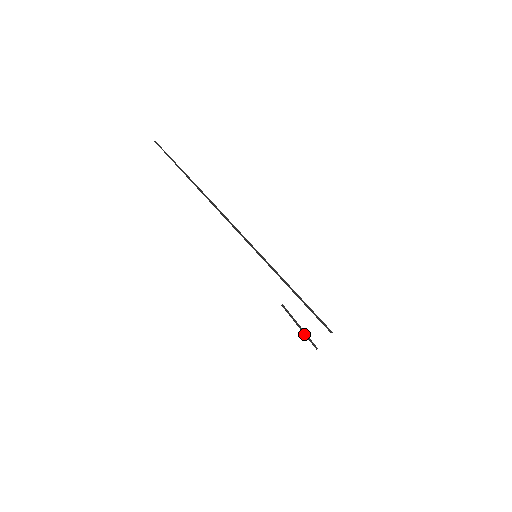
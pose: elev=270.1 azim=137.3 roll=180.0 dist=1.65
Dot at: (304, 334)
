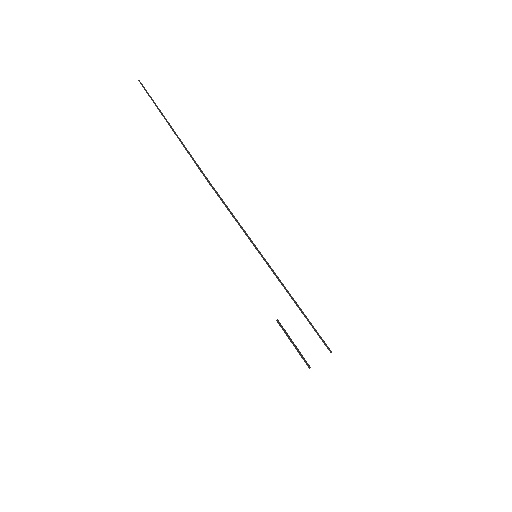
Dot at: (298, 352)
